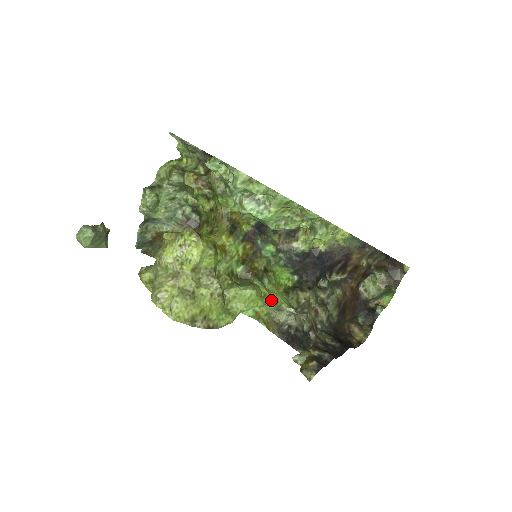
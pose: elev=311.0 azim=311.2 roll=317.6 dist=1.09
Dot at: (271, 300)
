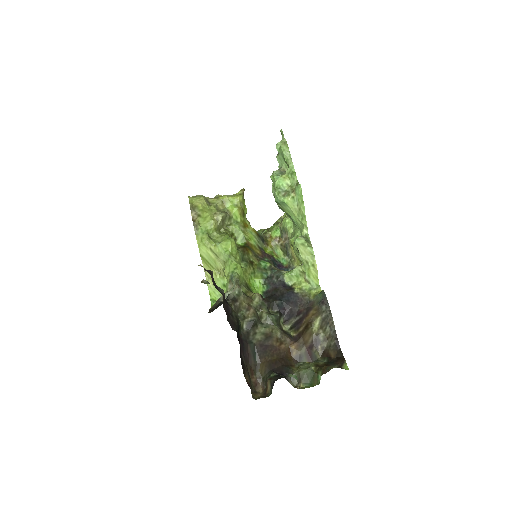
Dot at: (235, 263)
